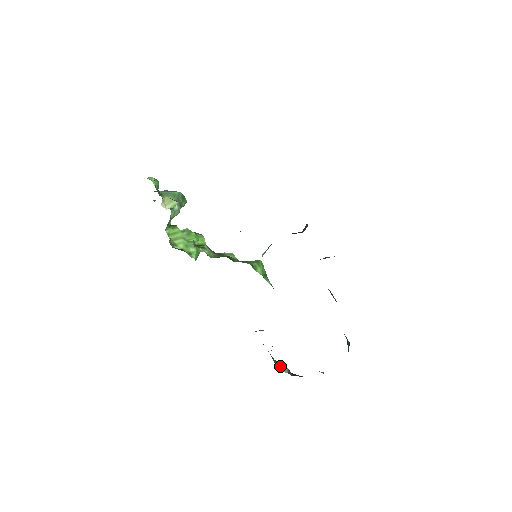
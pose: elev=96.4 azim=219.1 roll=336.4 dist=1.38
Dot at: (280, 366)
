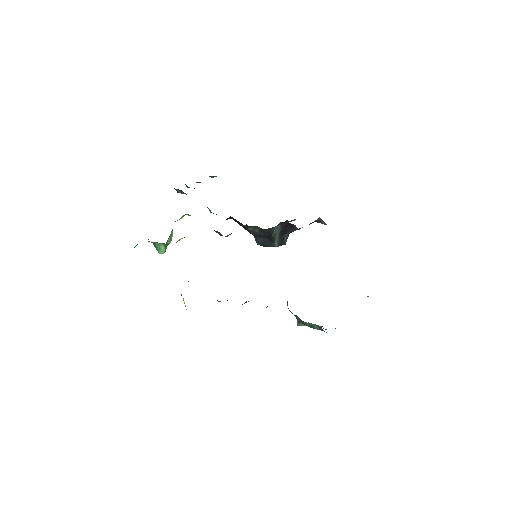
Dot at: occluded
